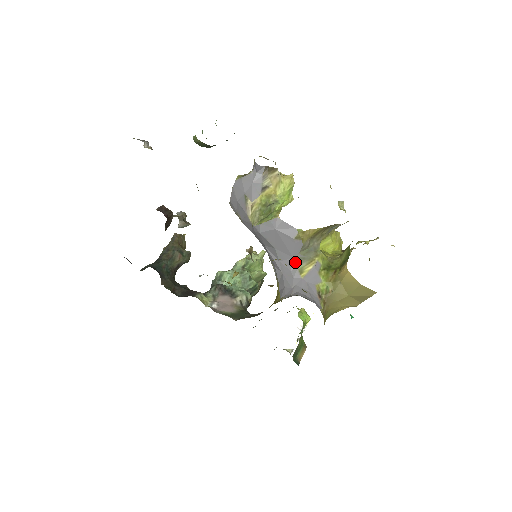
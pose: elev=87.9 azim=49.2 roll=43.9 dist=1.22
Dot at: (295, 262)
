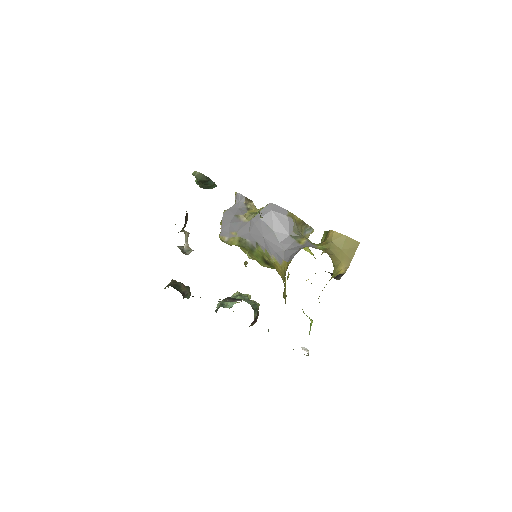
Dot at: (292, 237)
